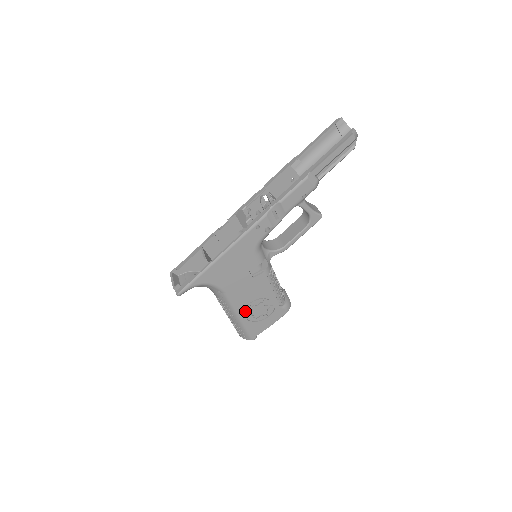
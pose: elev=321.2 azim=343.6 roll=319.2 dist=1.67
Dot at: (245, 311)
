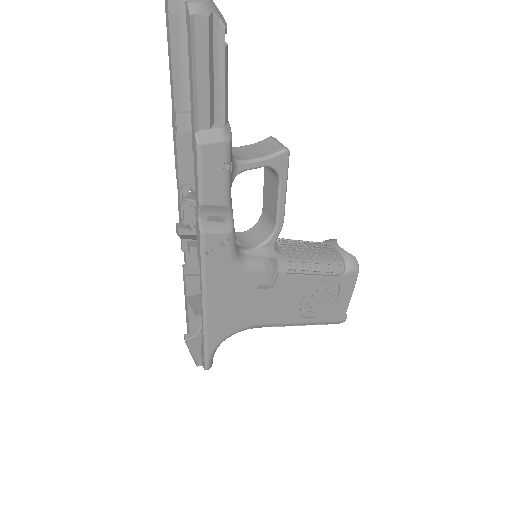
Dot at: (303, 314)
